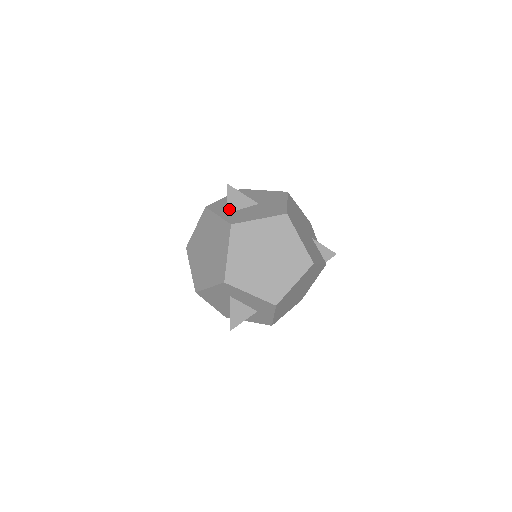
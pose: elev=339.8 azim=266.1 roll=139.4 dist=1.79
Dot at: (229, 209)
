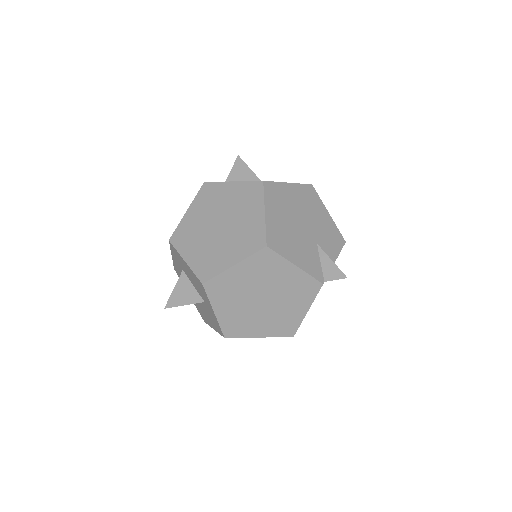
Dot at: (228, 180)
